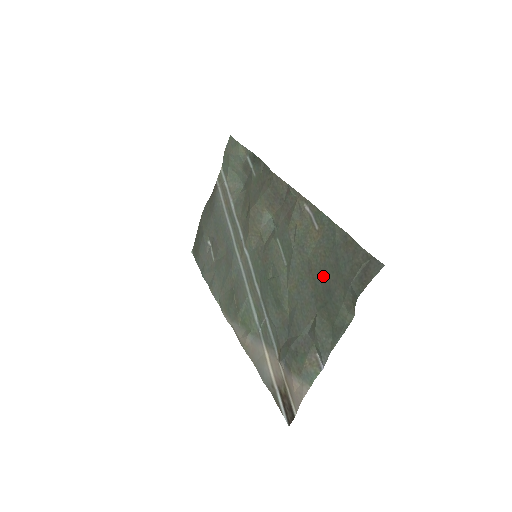
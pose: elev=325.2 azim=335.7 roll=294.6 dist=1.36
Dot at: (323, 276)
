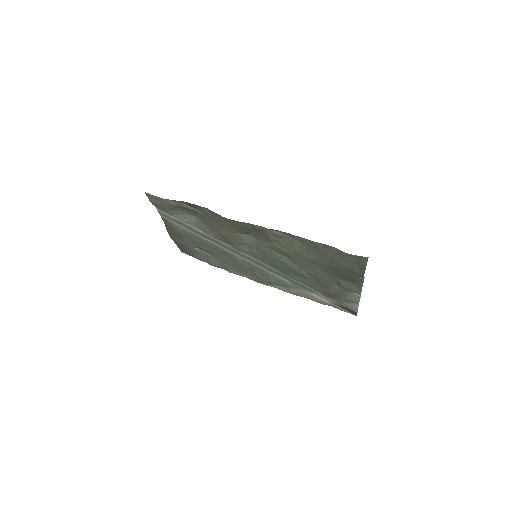
Dot at: (327, 265)
